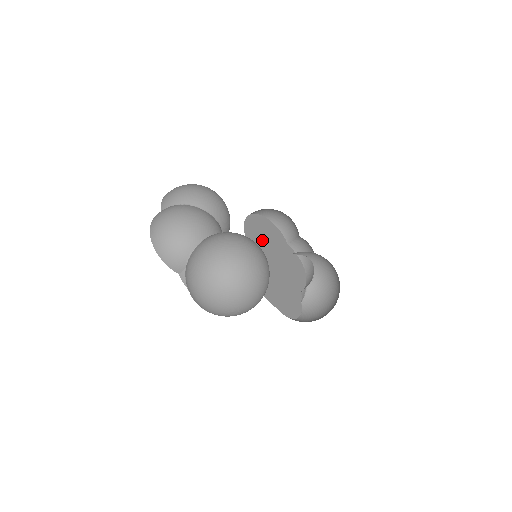
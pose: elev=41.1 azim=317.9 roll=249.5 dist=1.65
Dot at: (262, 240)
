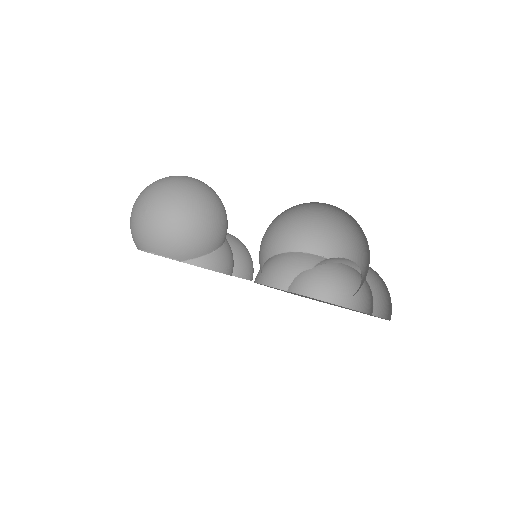
Dot at: occluded
